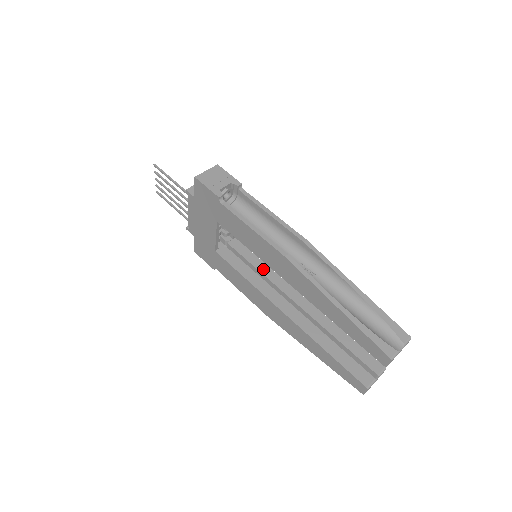
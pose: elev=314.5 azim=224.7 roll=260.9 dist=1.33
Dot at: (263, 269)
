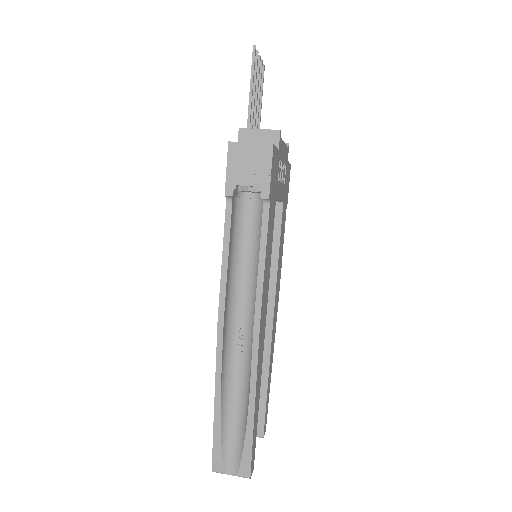
Dot at: occluded
